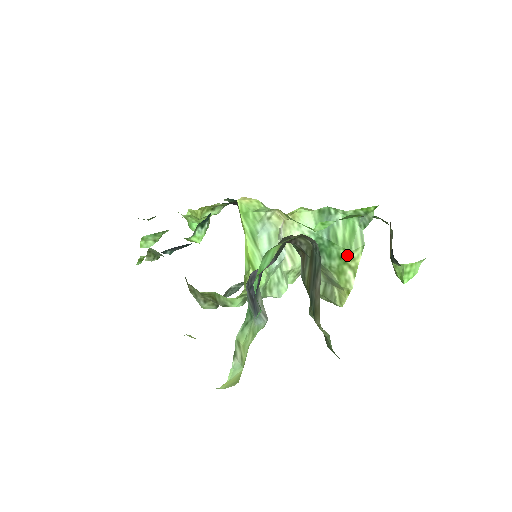
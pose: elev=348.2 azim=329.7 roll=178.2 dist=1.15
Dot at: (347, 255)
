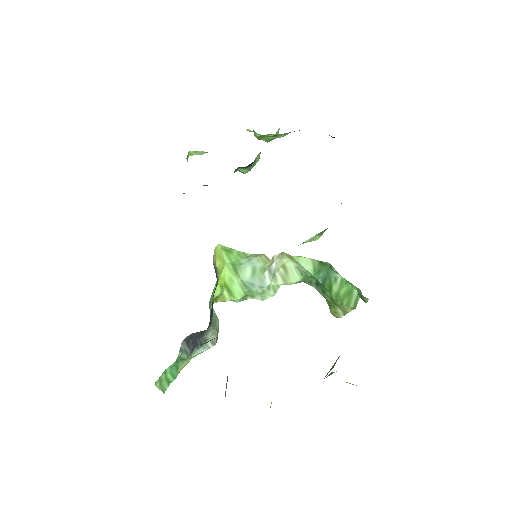
Dot at: (338, 303)
